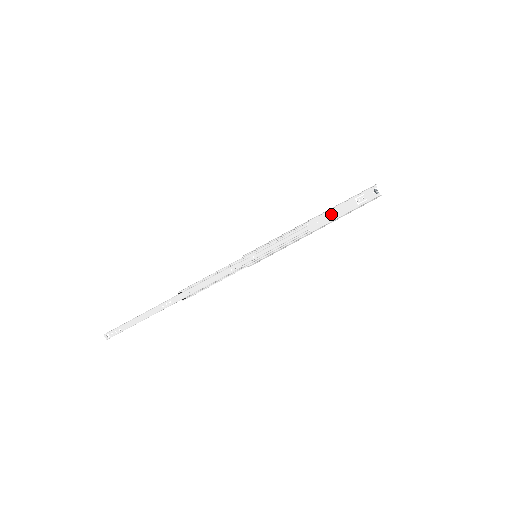
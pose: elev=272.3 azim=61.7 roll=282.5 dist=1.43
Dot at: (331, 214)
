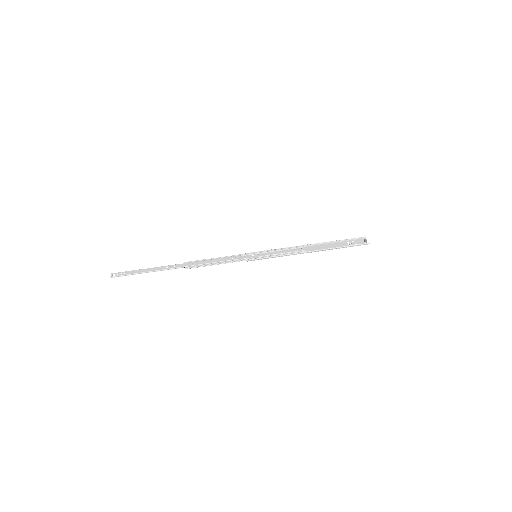
Dot at: (325, 246)
